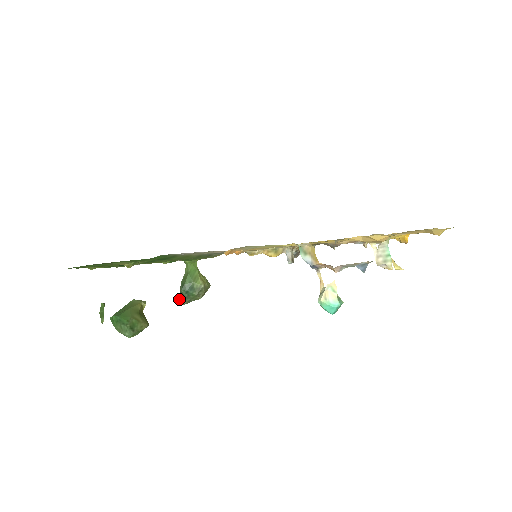
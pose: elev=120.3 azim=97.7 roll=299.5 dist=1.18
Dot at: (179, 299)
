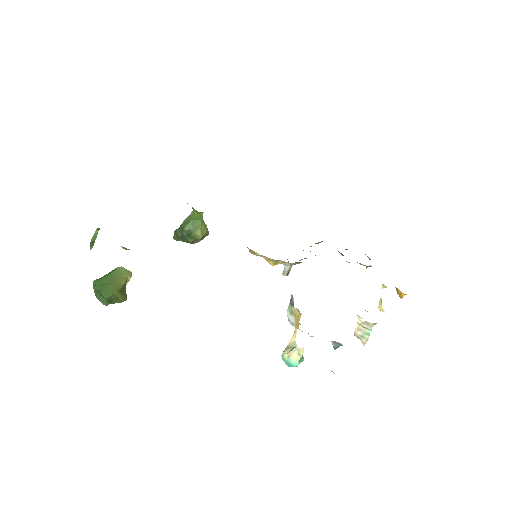
Dot at: (174, 234)
